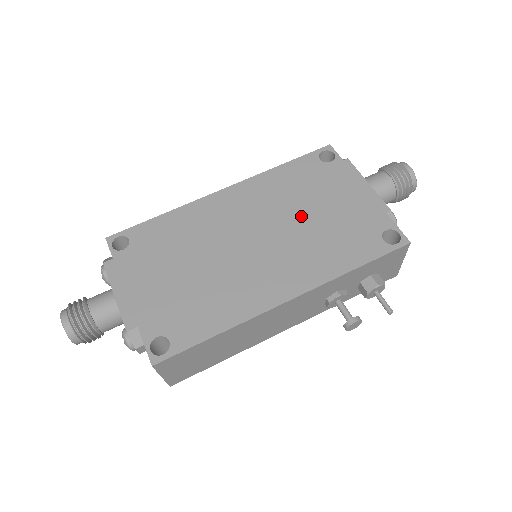
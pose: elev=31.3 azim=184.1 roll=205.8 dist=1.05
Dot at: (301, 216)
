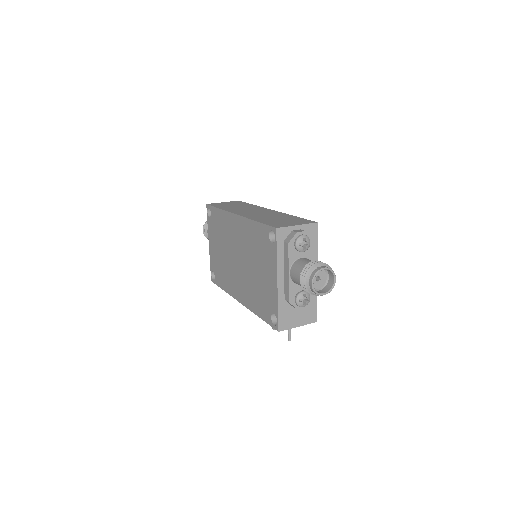
Dot at: (252, 266)
